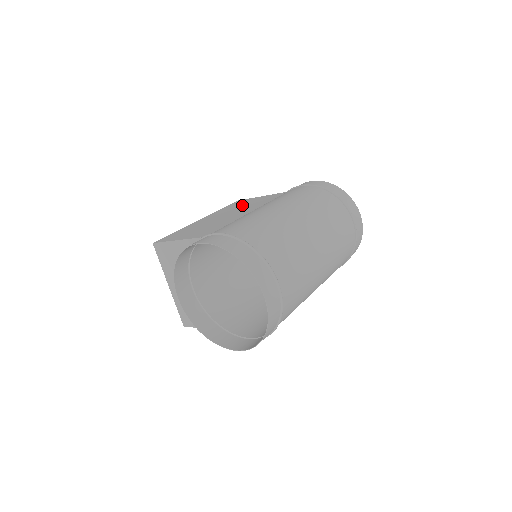
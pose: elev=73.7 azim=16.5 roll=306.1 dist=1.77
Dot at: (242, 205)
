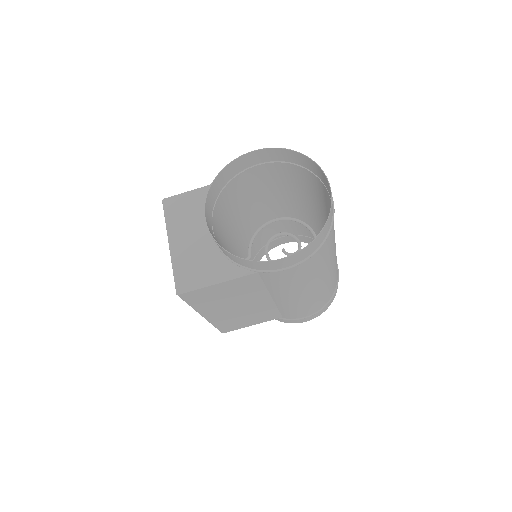
Dot at: occluded
